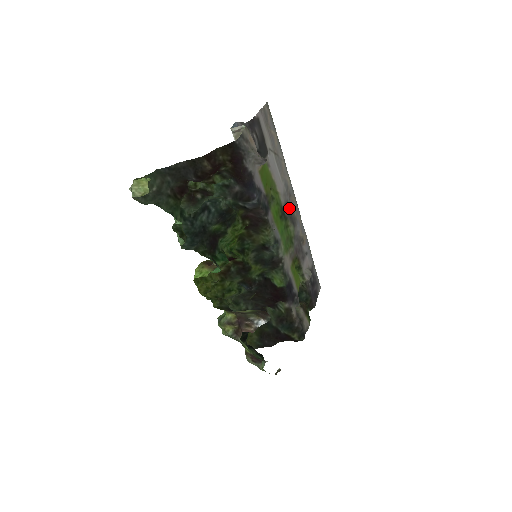
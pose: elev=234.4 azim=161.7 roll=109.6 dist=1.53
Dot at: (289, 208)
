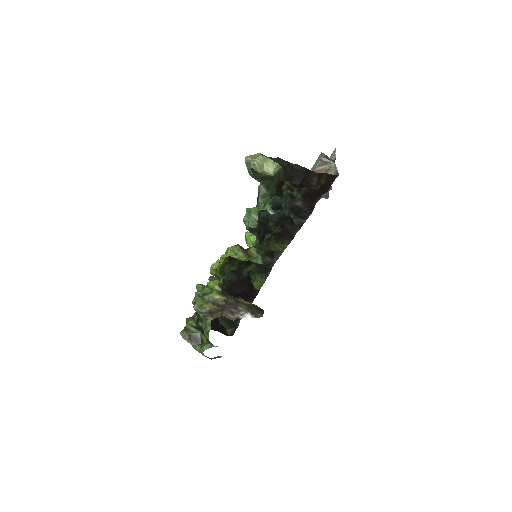
Dot at: occluded
